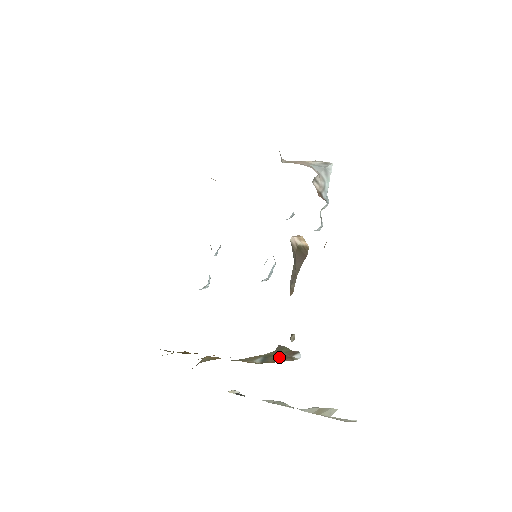
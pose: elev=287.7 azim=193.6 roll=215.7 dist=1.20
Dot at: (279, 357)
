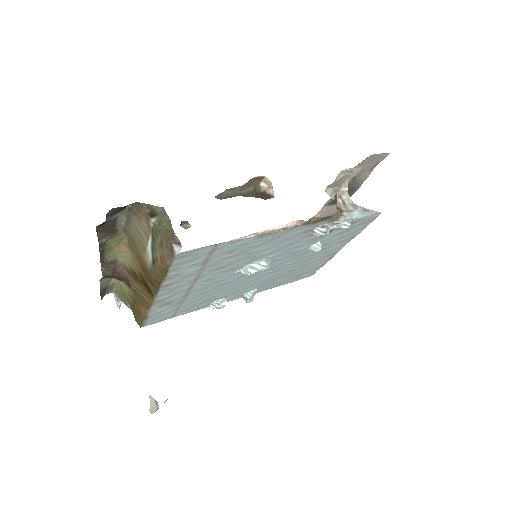
Dot at: (163, 243)
